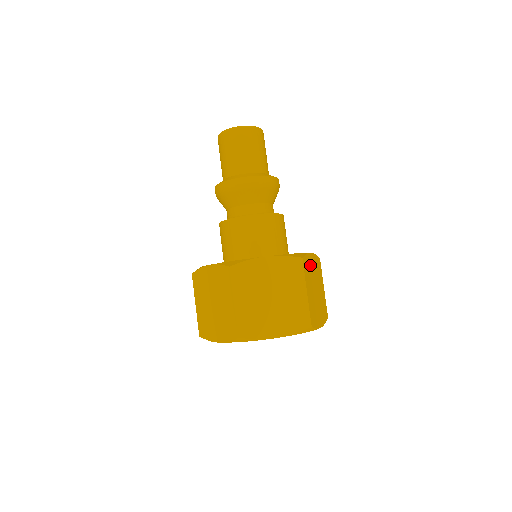
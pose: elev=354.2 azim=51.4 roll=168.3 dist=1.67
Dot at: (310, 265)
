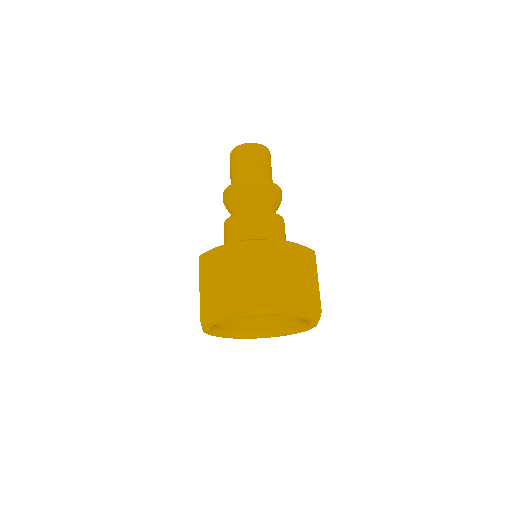
Dot at: (281, 251)
